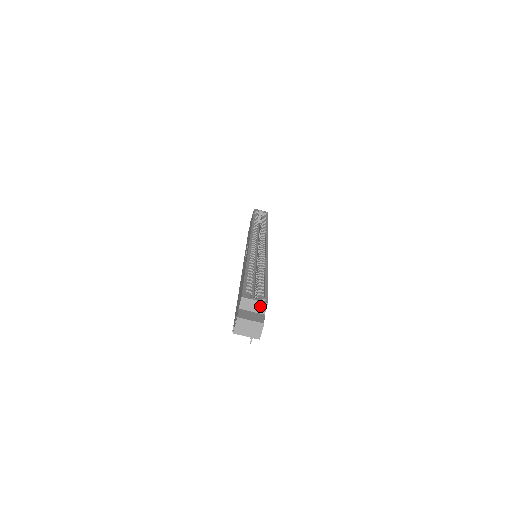
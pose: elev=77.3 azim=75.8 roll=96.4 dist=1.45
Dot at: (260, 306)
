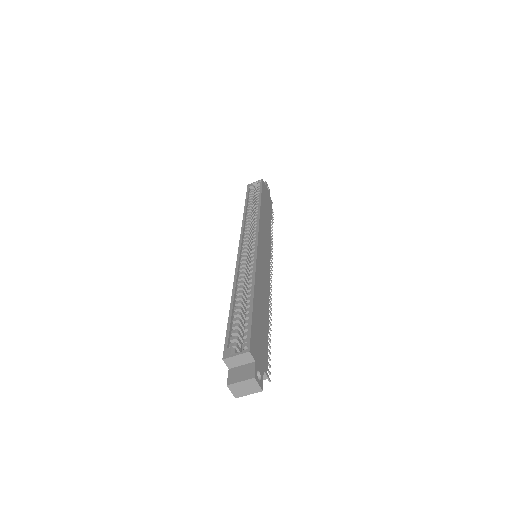
Dot at: (245, 357)
